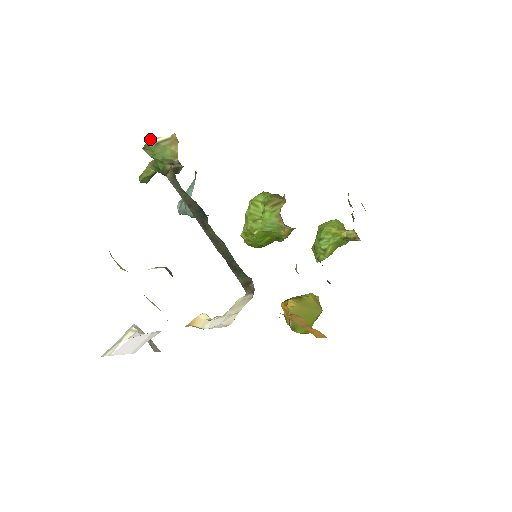
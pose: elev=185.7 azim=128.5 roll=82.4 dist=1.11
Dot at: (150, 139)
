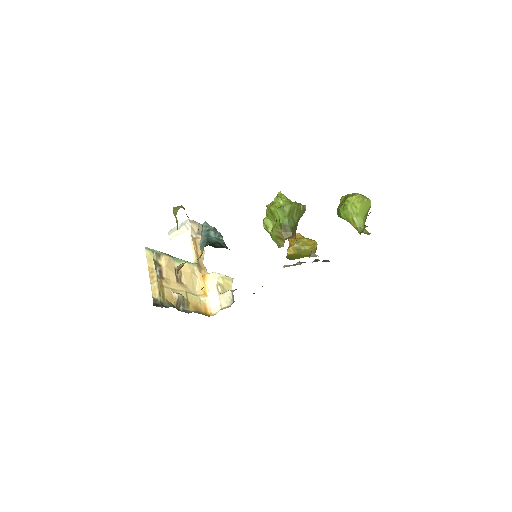
Dot at: occluded
